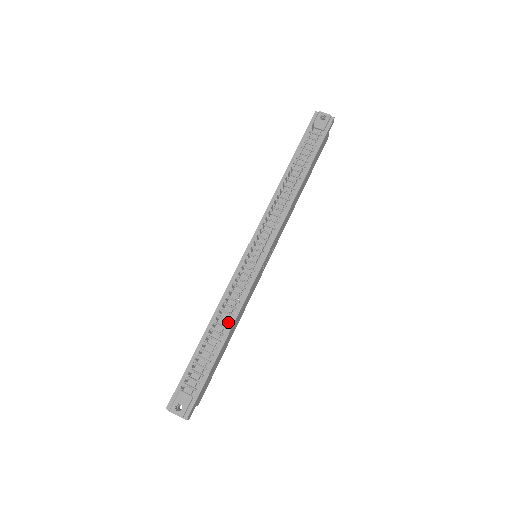
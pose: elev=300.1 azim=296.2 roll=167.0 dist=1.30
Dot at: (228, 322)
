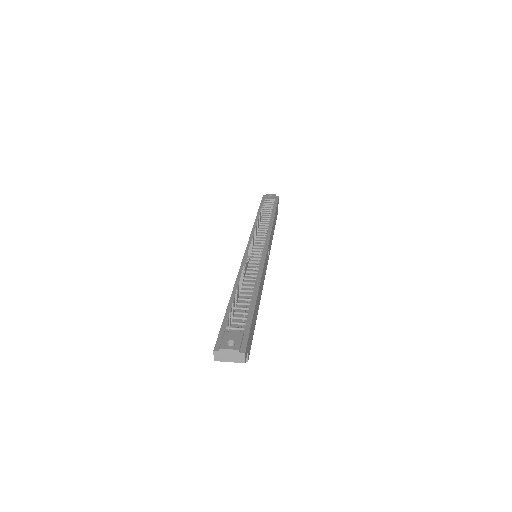
Dot at: (253, 284)
